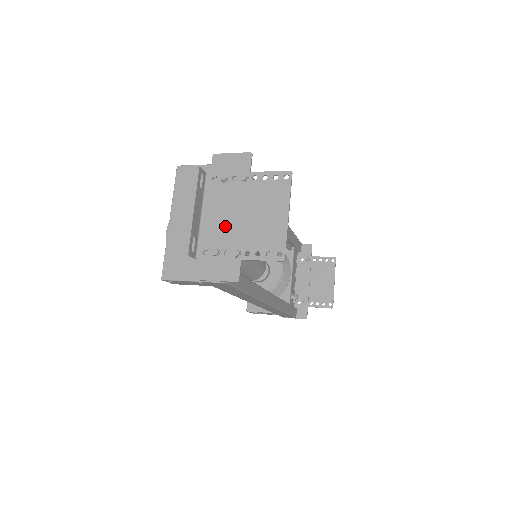
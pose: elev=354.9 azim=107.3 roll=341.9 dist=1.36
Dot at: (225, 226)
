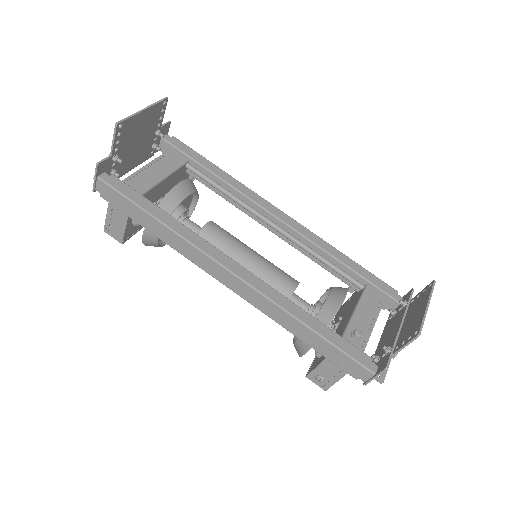
Dot at: (127, 157)
